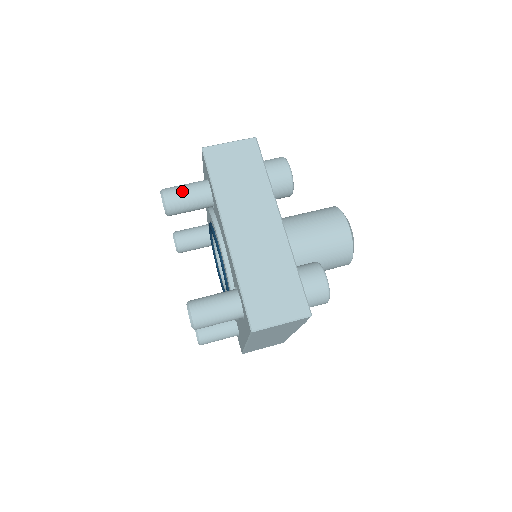
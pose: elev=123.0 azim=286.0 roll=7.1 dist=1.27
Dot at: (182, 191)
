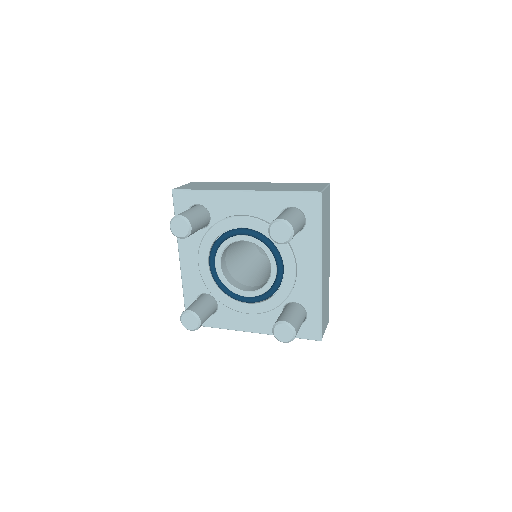
Dot at: (185, 211)
